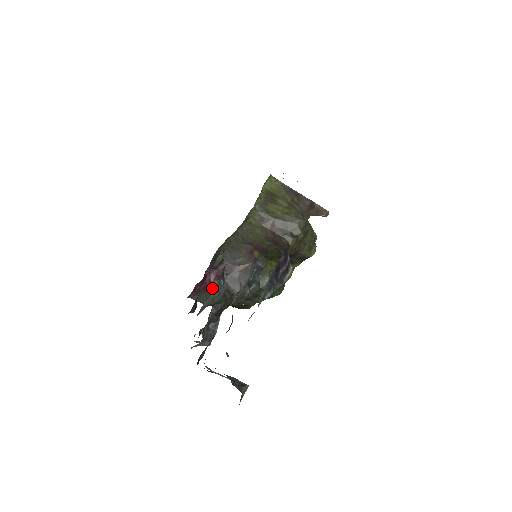
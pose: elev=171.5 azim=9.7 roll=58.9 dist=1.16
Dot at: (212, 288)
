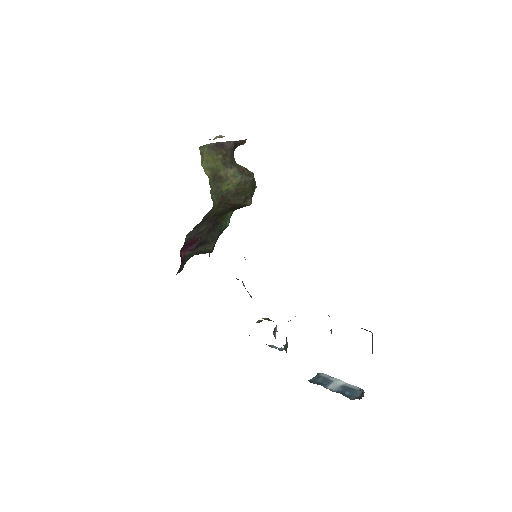
Dot at: (187, 257)
